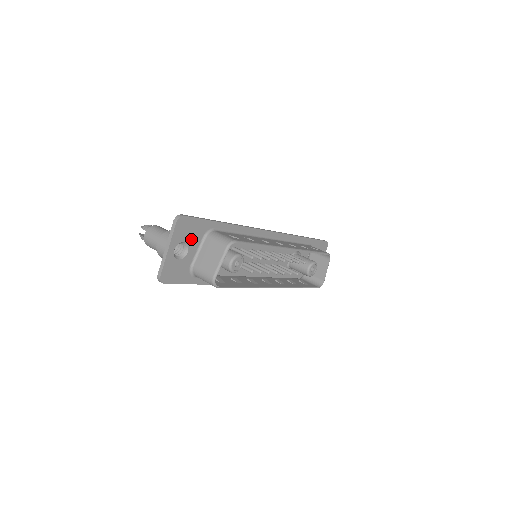
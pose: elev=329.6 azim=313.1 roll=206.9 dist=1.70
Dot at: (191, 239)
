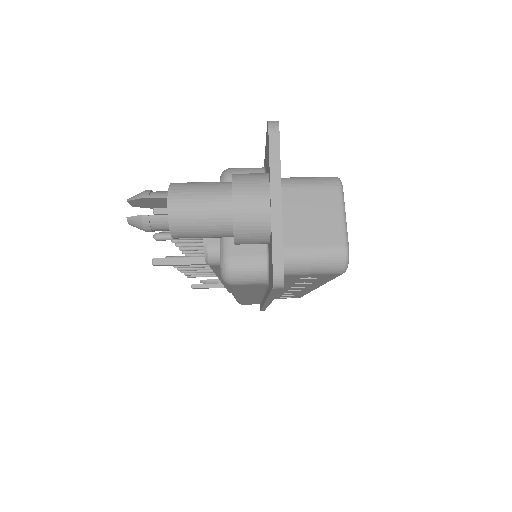
Dot at: occluded
